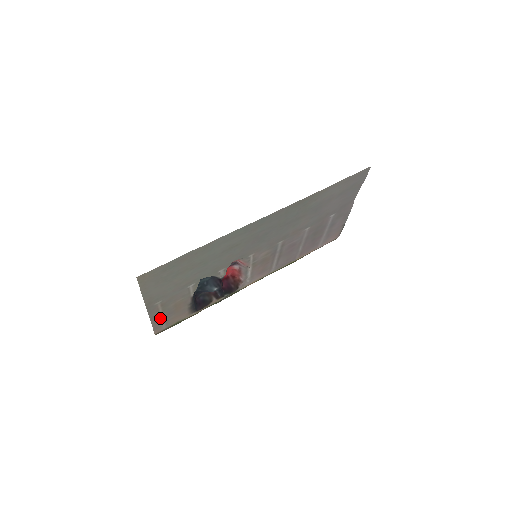
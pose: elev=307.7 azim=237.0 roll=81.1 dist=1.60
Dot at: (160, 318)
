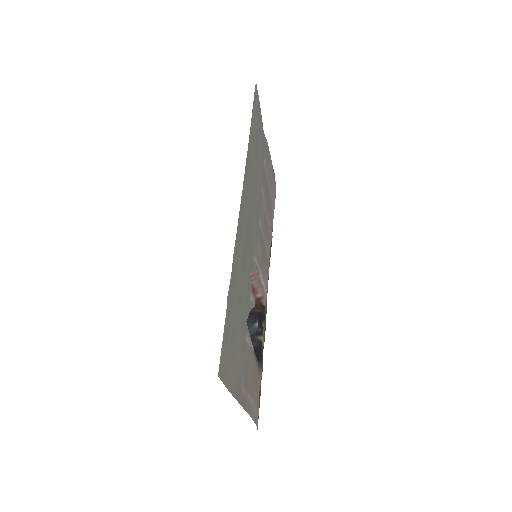
Dot at: (252, 404)
